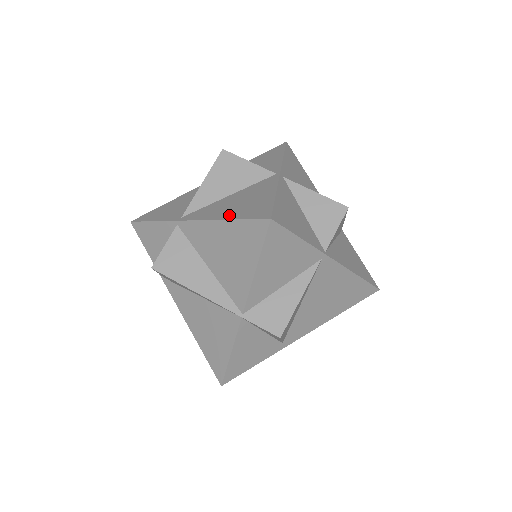
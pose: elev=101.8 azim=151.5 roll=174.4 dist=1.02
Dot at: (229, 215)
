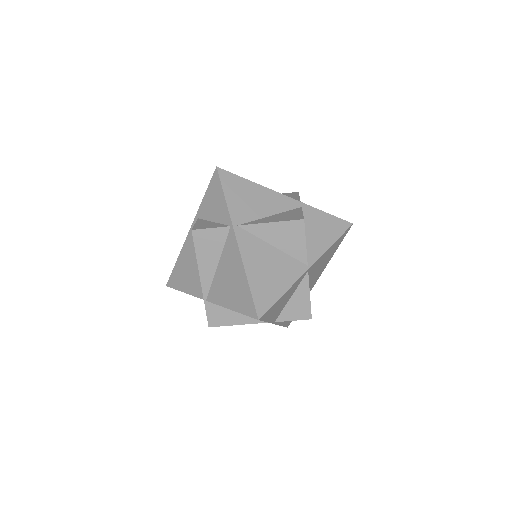
Dot at: (252, 276)
